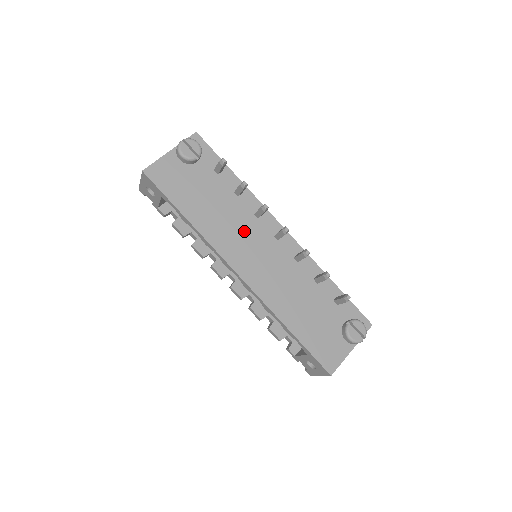
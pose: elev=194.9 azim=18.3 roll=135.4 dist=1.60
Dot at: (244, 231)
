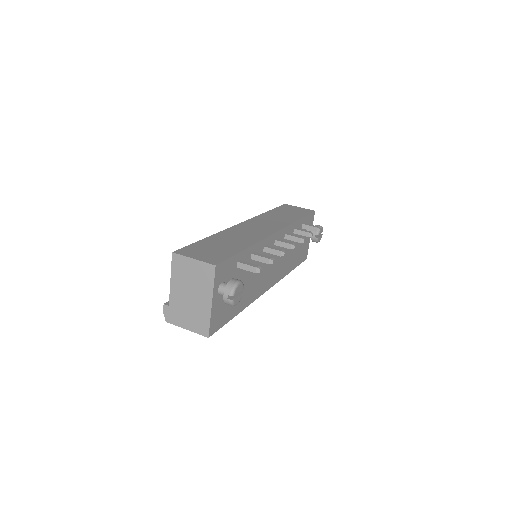
Dot at: (263, 268)
